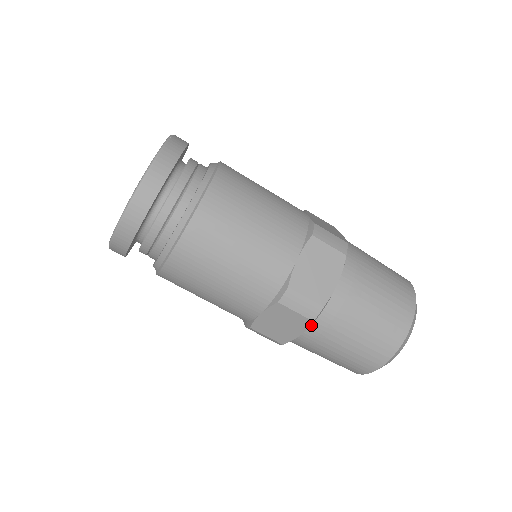
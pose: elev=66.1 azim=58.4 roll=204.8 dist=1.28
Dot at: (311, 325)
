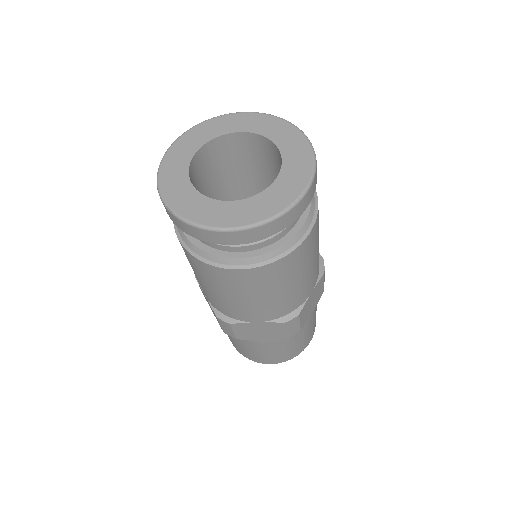
Dot at: occluded
